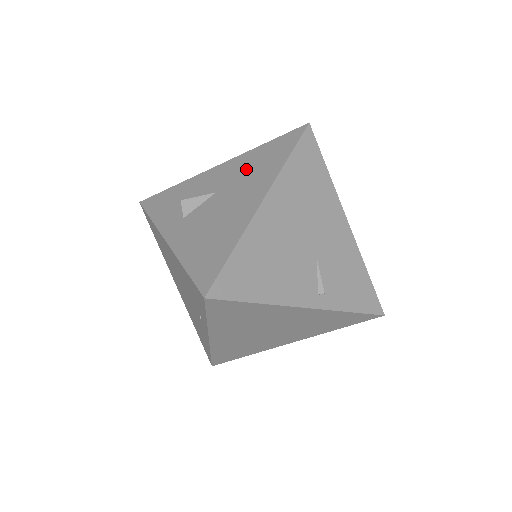
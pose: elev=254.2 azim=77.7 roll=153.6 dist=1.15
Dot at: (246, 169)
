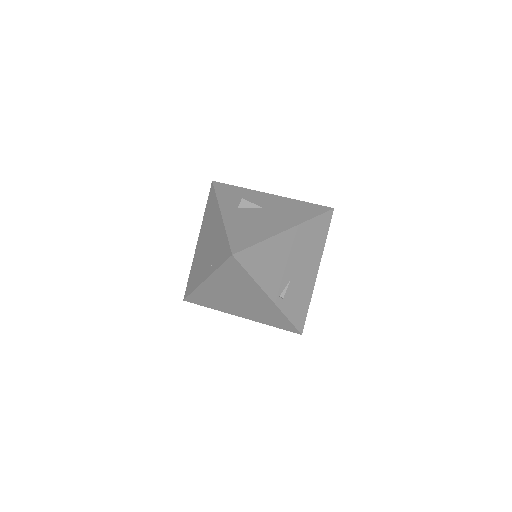
Dot at: (287, 207)
